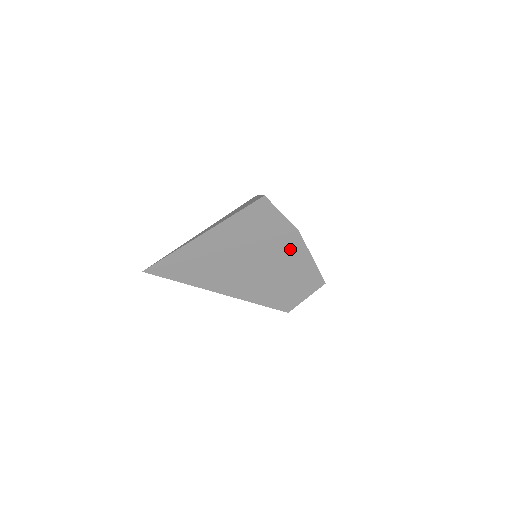
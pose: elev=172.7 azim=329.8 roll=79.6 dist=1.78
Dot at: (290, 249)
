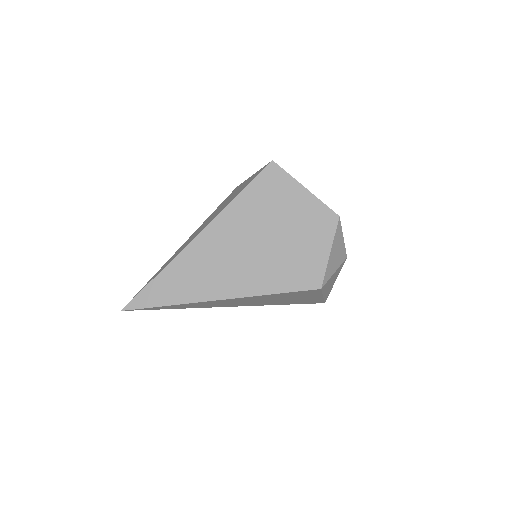
Dot at: (275, 189)
